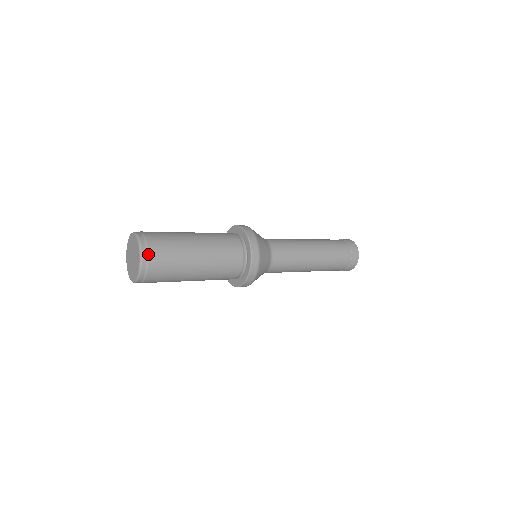
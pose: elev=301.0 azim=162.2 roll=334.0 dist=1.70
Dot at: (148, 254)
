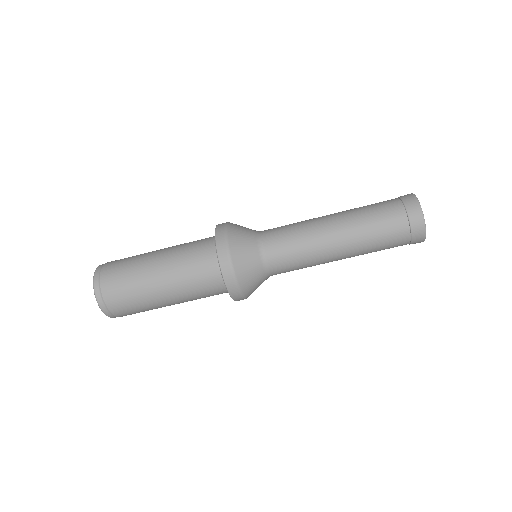
Dot at: (100, 279)
